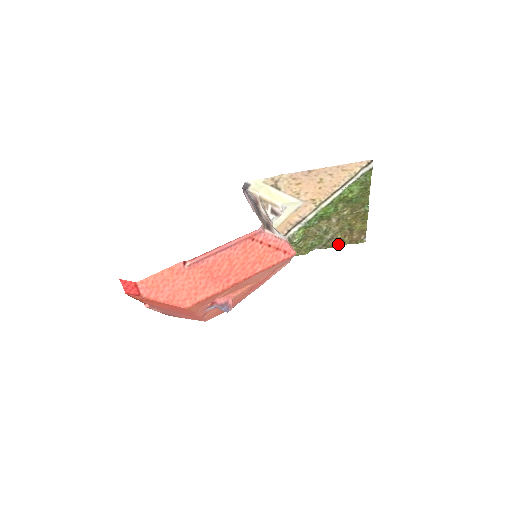
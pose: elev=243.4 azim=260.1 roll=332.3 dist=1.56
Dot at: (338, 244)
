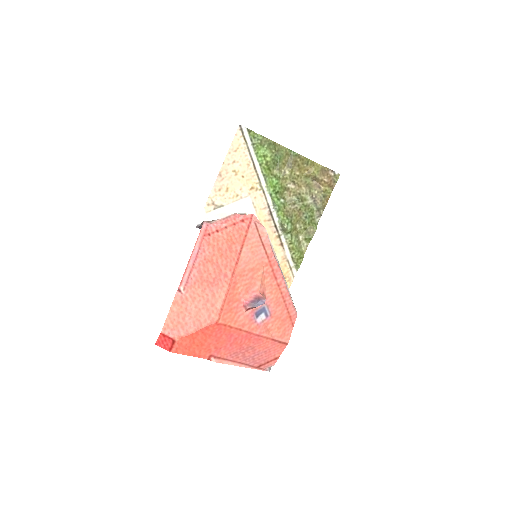
Dot at: (325, 198)
